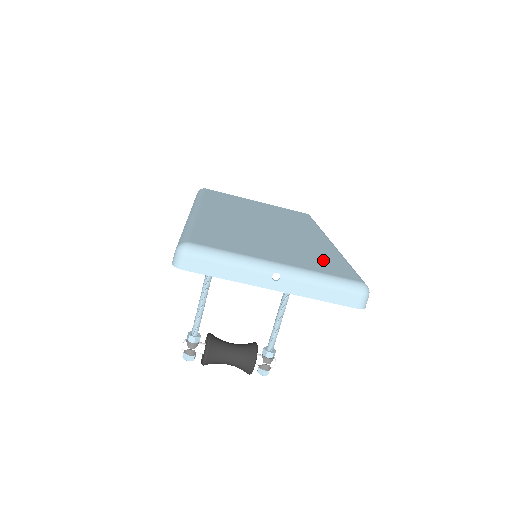
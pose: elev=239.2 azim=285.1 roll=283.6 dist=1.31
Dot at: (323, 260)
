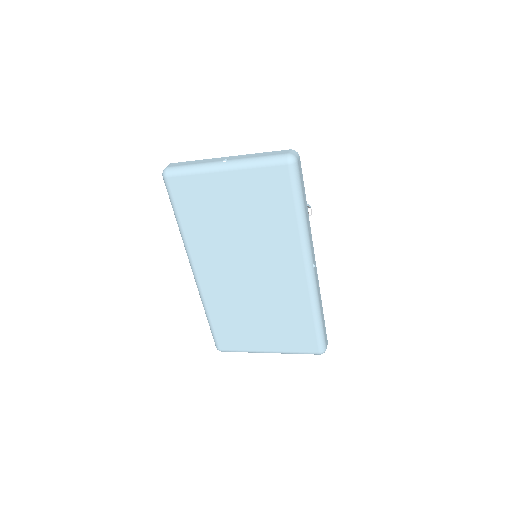
Dot at: (296, 330)
